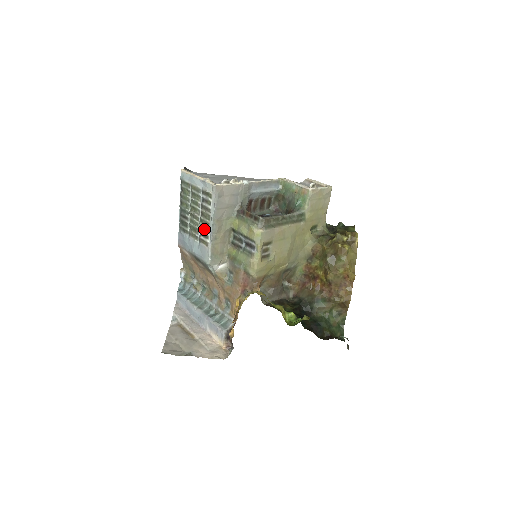
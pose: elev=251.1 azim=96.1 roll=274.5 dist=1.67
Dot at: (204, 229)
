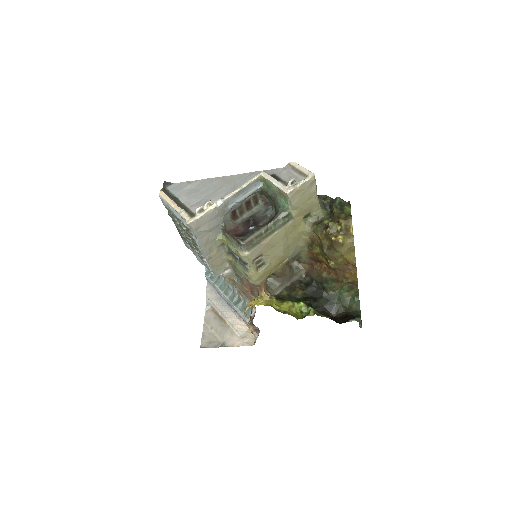
Dot at: (197, 250)
